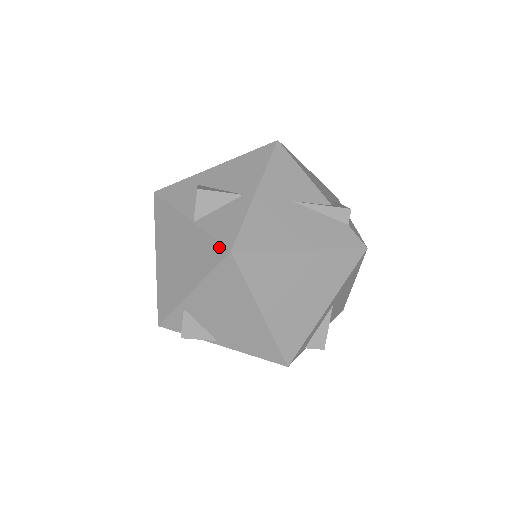
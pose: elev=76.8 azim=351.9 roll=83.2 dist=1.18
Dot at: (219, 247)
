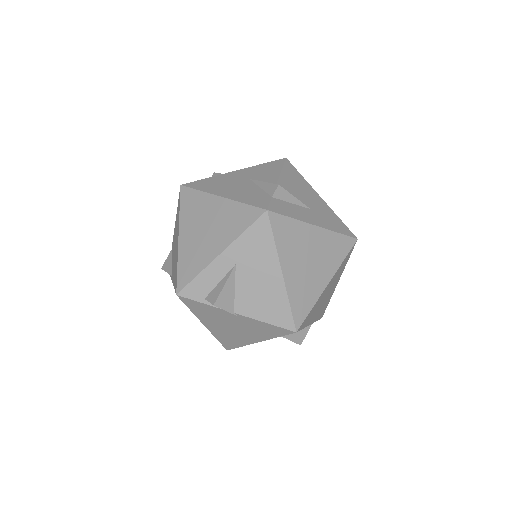
Dot at: occluded
